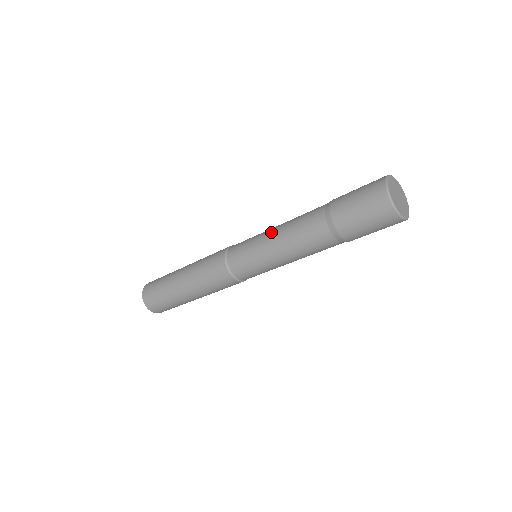
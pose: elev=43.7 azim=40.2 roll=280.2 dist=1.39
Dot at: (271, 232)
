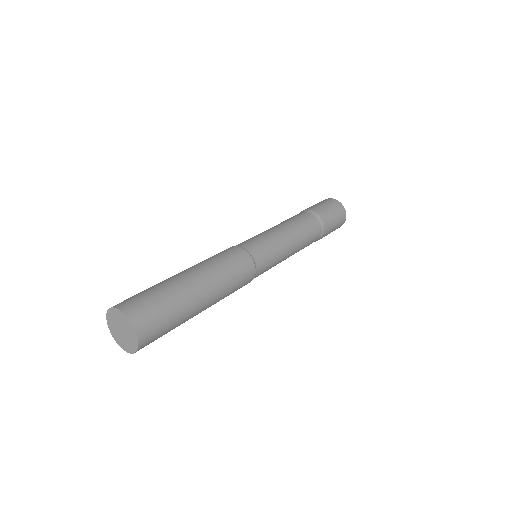
Dot at: (282, 230)
